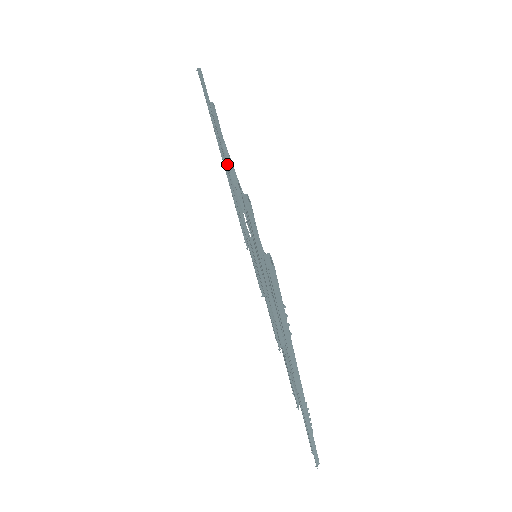
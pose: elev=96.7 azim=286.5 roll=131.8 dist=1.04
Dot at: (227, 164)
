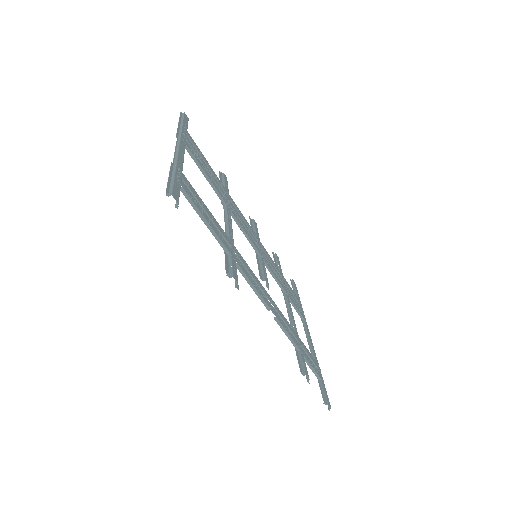
Dot at: occluded
